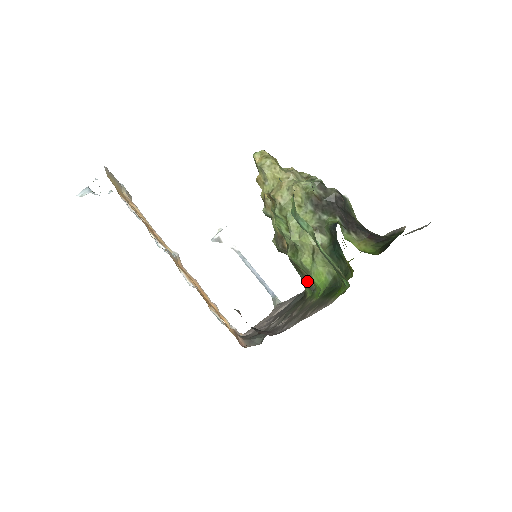
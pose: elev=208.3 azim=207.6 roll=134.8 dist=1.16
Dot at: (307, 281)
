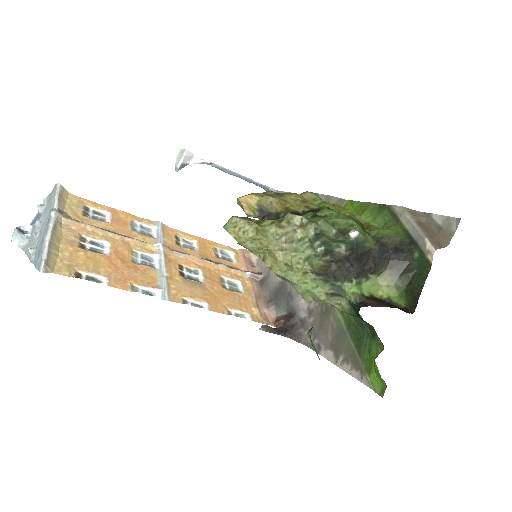
Dot at: occluded
